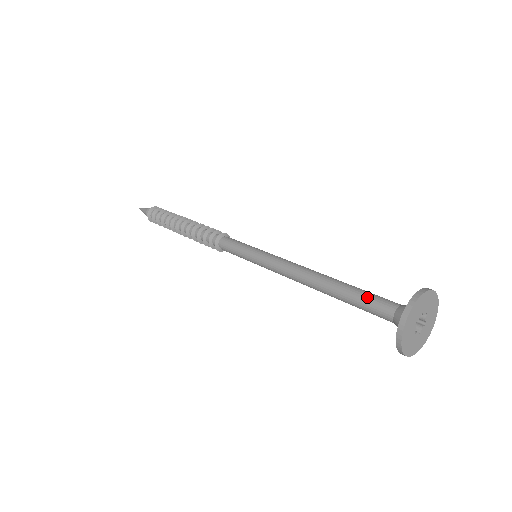
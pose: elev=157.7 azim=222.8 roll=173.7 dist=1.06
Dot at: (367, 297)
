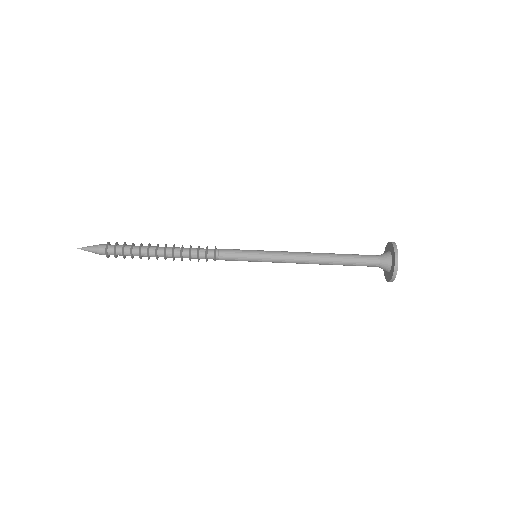
Dot at: (360, 261)
